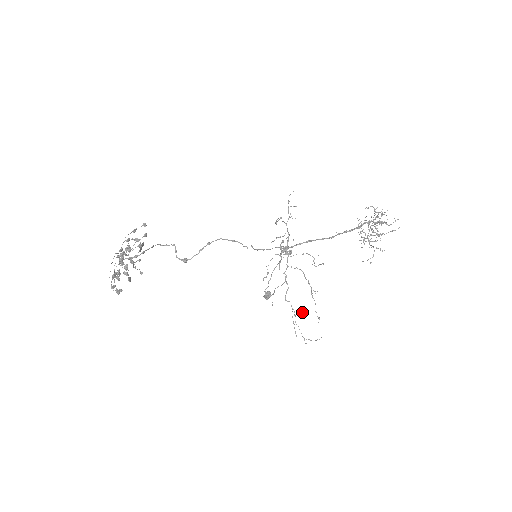
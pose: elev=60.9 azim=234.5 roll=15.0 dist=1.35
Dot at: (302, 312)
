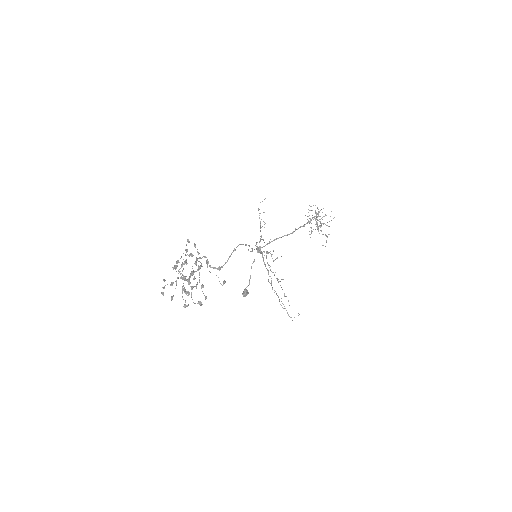
Dot at: occluded
